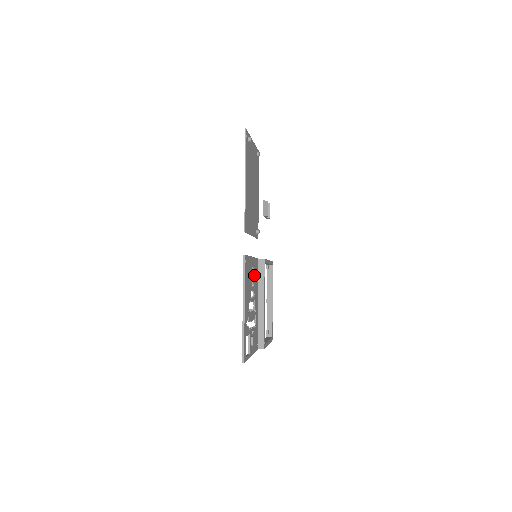
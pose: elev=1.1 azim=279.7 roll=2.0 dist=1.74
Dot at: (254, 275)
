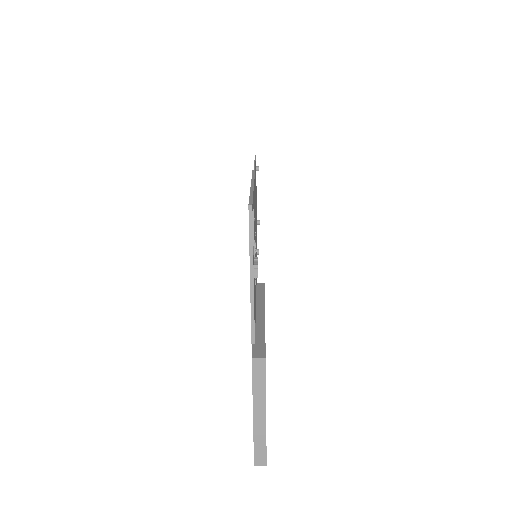
Dot at: occluded
